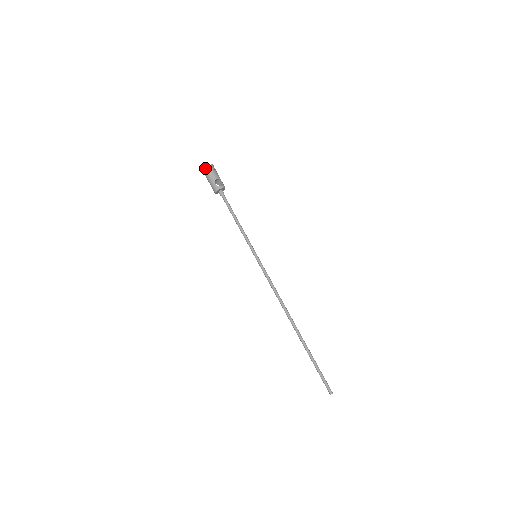
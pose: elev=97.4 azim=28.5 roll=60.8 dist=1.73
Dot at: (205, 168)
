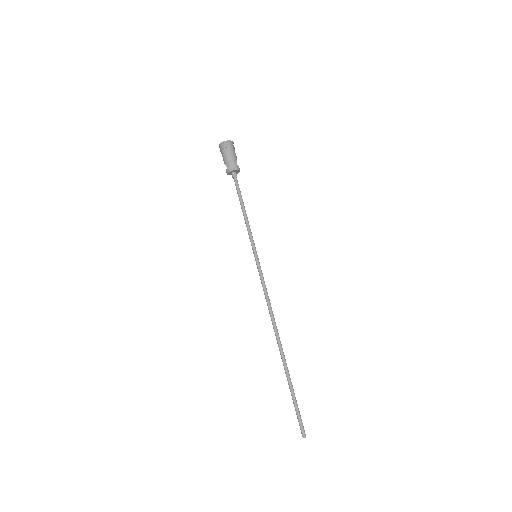
Dot at: (230, 141)
